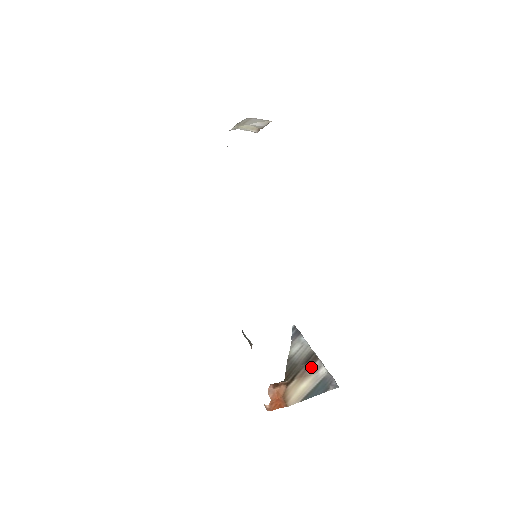
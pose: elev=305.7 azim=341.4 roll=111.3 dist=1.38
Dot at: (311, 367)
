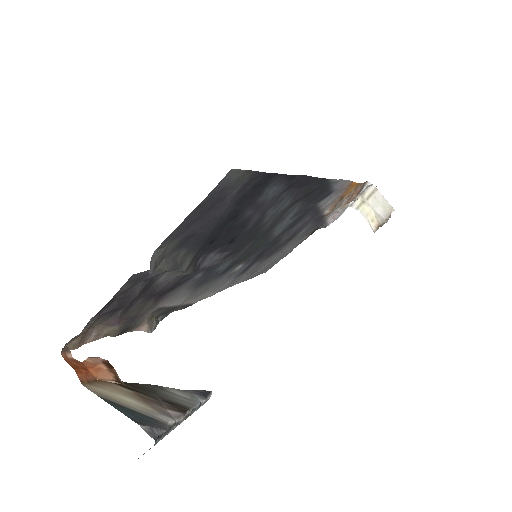
Dot at: (164, 407)
